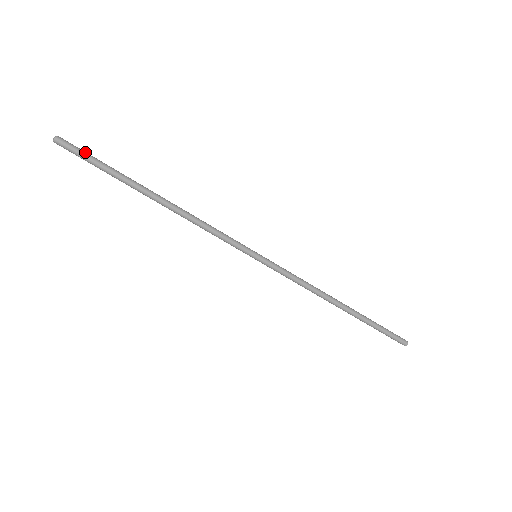
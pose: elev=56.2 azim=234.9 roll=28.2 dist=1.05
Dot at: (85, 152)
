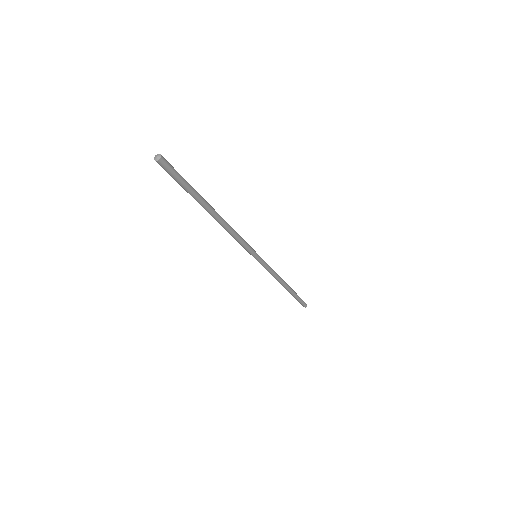
Dot at: occluded
